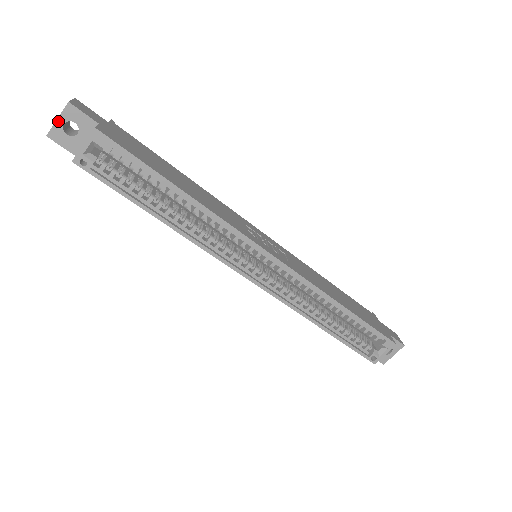
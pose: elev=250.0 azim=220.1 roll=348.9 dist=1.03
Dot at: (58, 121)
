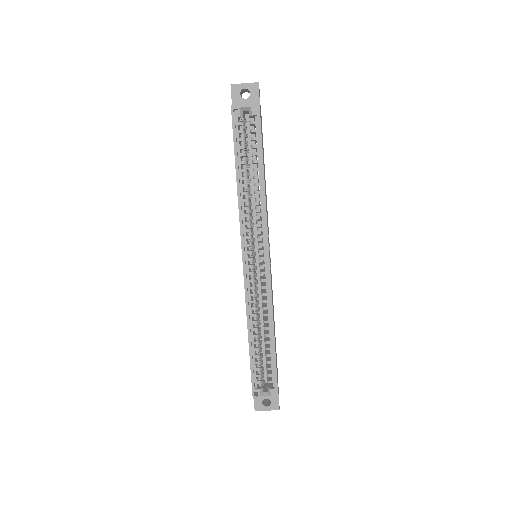
Dot at: (244, 84)
